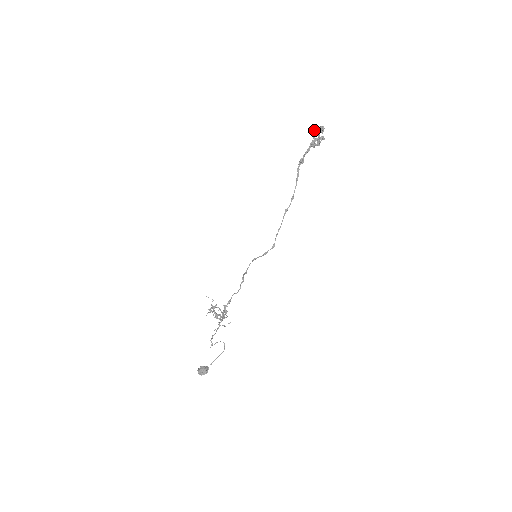
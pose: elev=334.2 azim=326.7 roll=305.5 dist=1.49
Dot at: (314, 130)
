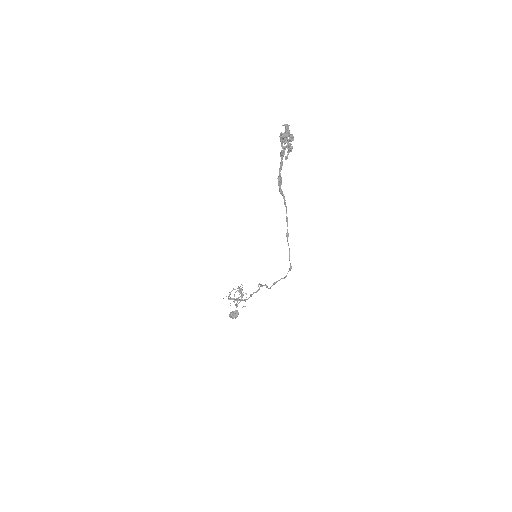
Dot at: occluded
